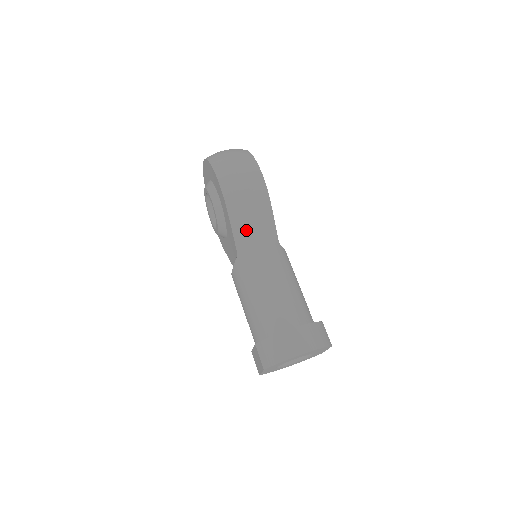
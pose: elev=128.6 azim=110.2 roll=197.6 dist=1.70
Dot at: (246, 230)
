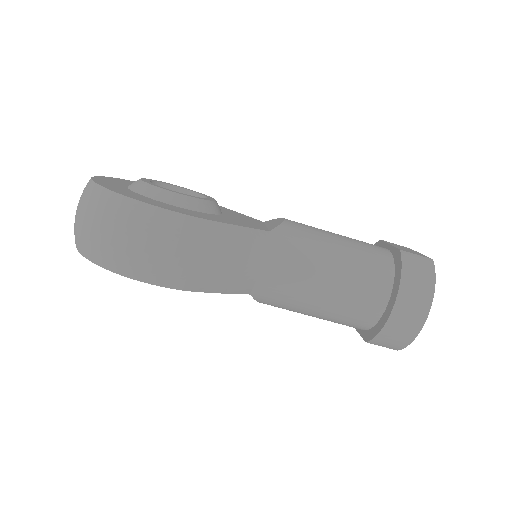
Dot at: (233, 277)
